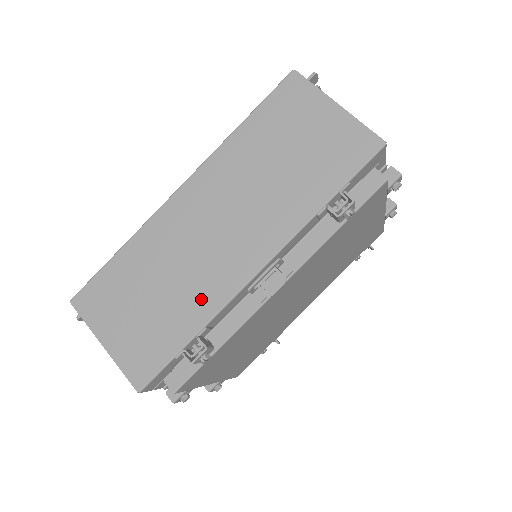
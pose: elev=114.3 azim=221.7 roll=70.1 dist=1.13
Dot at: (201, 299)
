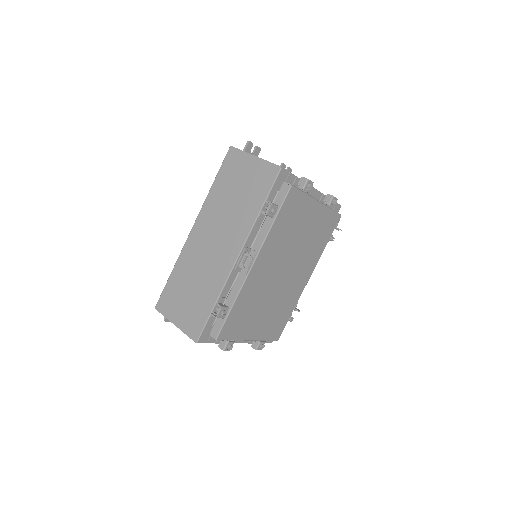
Dot at: (214, 283)
